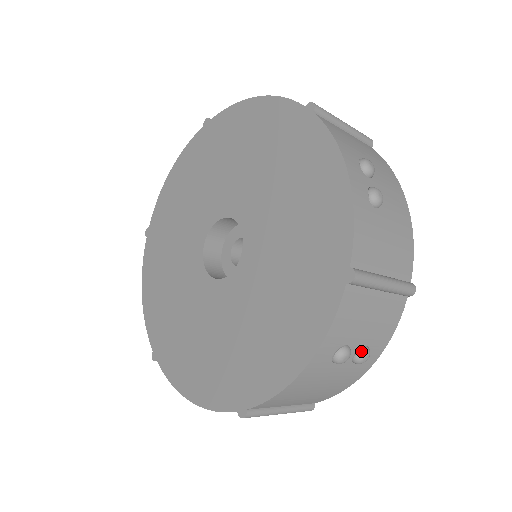
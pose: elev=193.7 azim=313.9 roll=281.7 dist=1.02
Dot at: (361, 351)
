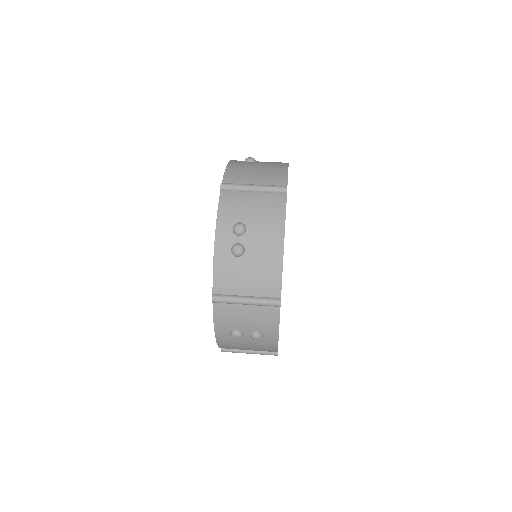
Dot at: (251, 334)
